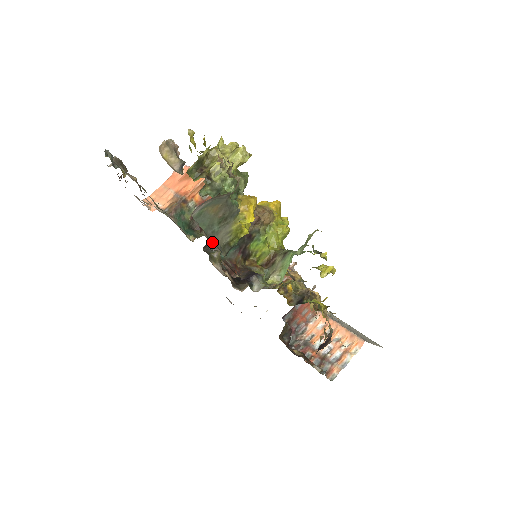
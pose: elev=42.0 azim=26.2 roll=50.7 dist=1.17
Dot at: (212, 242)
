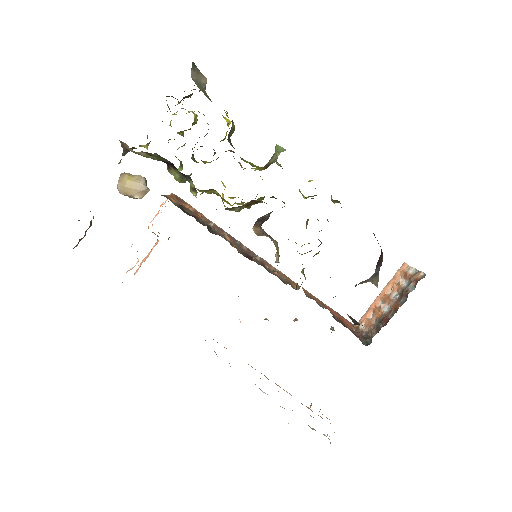
Dot at: occluded
